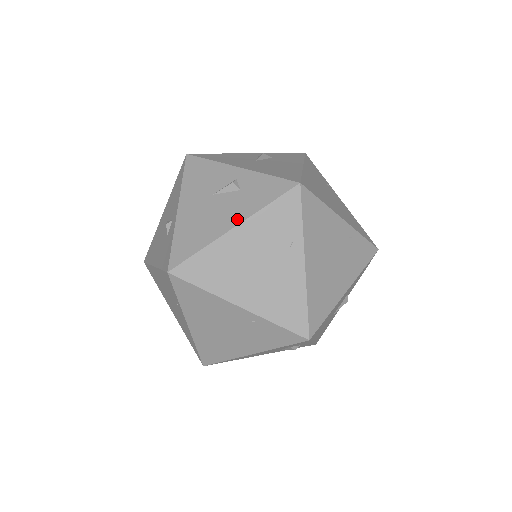
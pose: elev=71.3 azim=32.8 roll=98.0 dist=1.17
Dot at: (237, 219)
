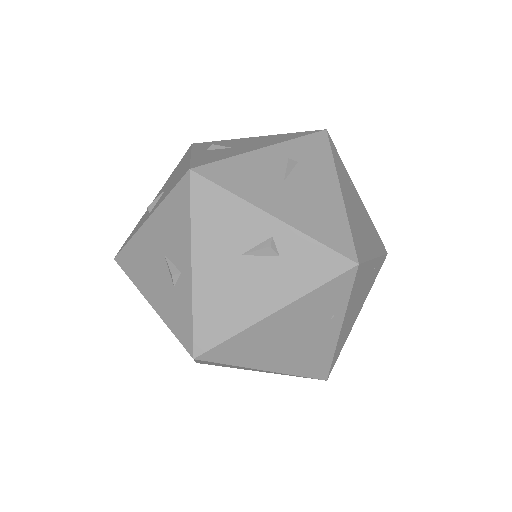
Dot at: (278, 301)
